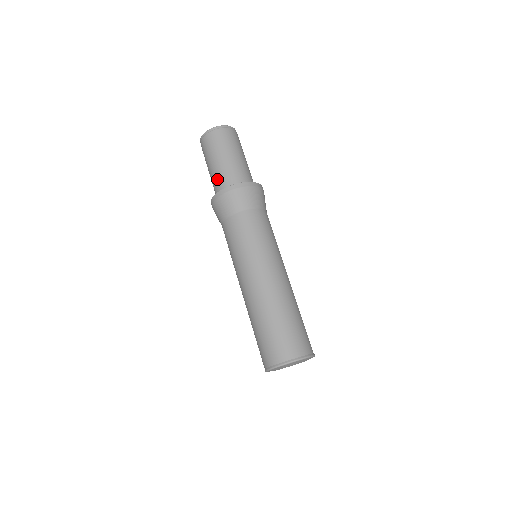
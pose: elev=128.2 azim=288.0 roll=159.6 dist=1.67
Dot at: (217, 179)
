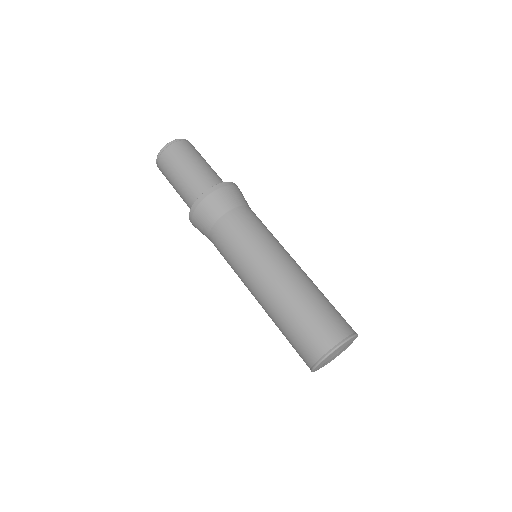
Dot at: (203, 178)
